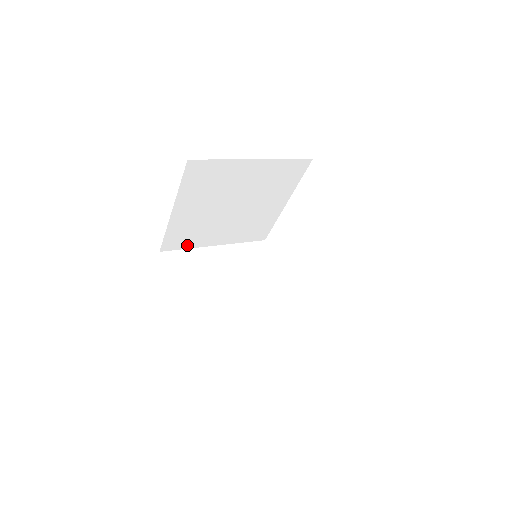
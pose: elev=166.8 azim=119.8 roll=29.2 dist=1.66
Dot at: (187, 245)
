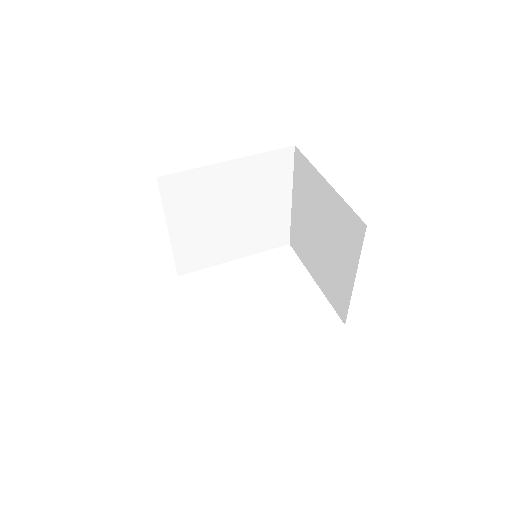
Dot at: (169, 202)
